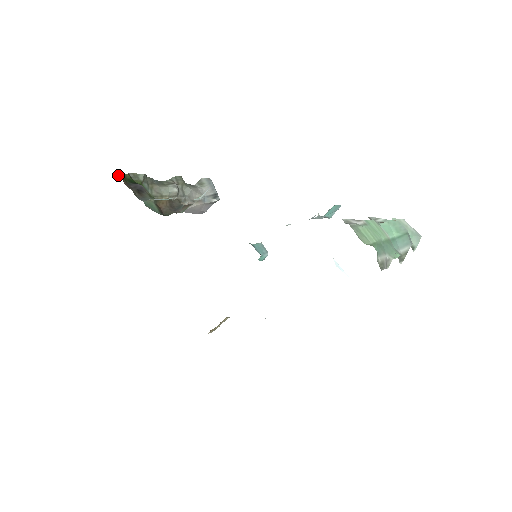
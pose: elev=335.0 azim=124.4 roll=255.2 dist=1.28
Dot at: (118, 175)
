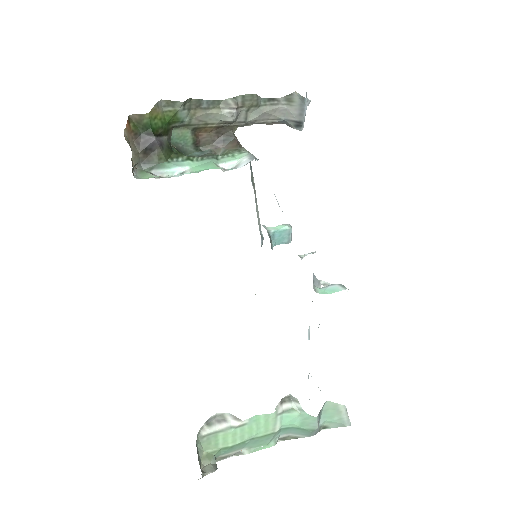
Dot at: (131, 118)
